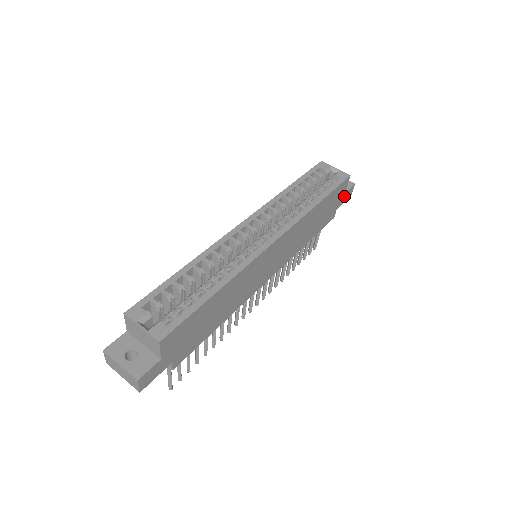
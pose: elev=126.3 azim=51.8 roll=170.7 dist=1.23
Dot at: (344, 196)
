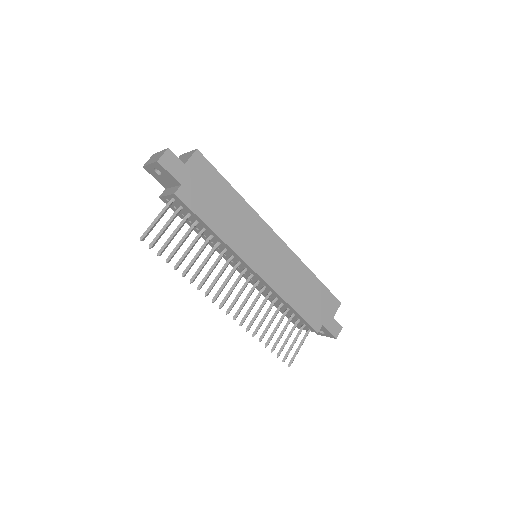
Dot at: (332, 322)
